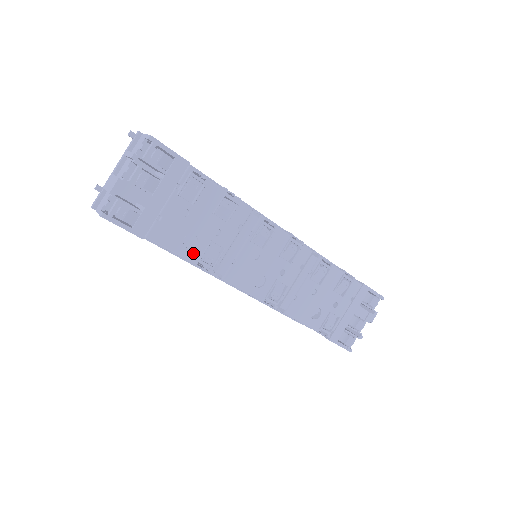
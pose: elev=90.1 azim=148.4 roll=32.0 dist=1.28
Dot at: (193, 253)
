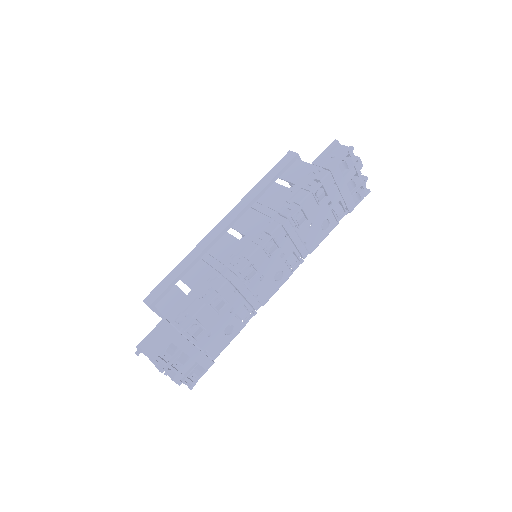
Dot at: (237, 328)
